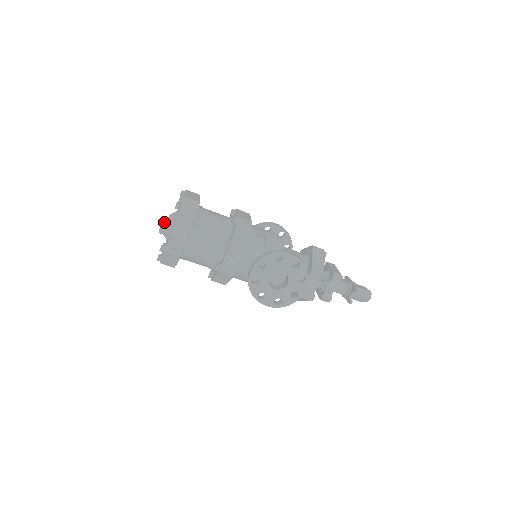
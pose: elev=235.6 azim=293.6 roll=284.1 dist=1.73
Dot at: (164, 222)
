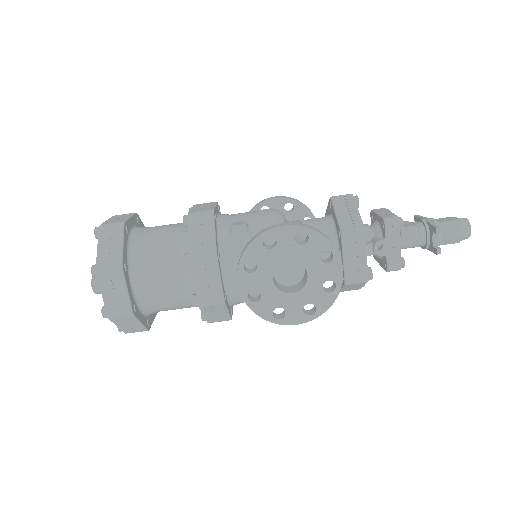
Dot at: occluded
